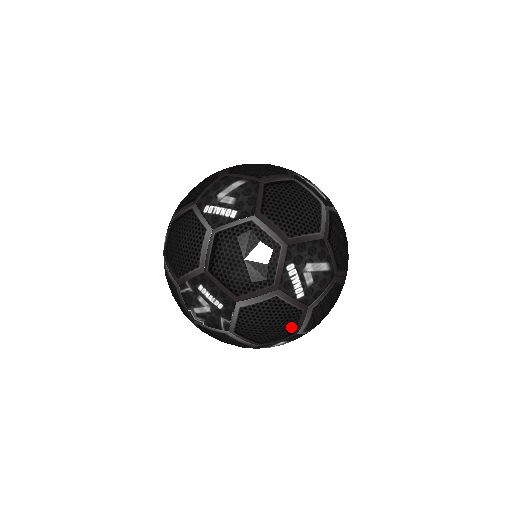
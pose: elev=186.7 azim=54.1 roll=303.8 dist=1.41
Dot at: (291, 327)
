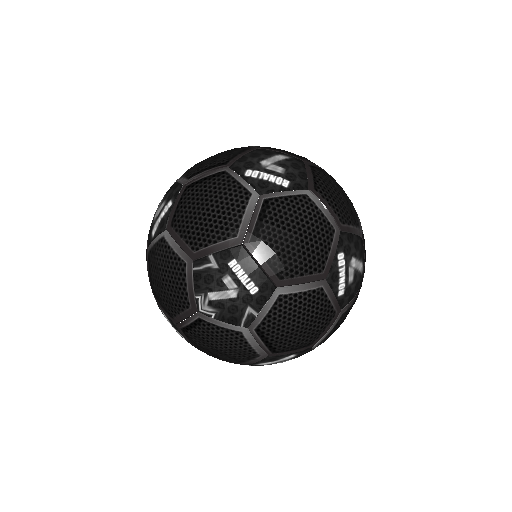
Dot at: (317, 333)
